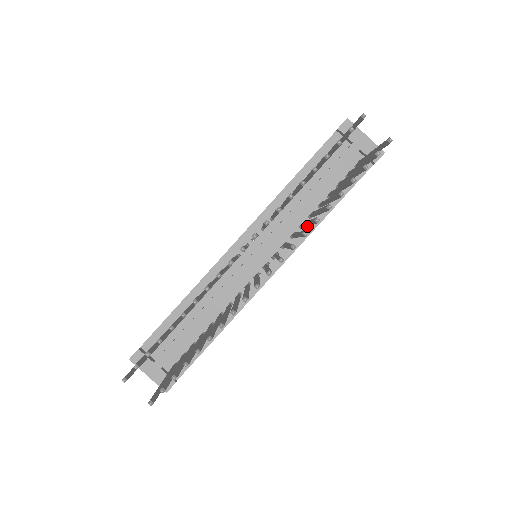
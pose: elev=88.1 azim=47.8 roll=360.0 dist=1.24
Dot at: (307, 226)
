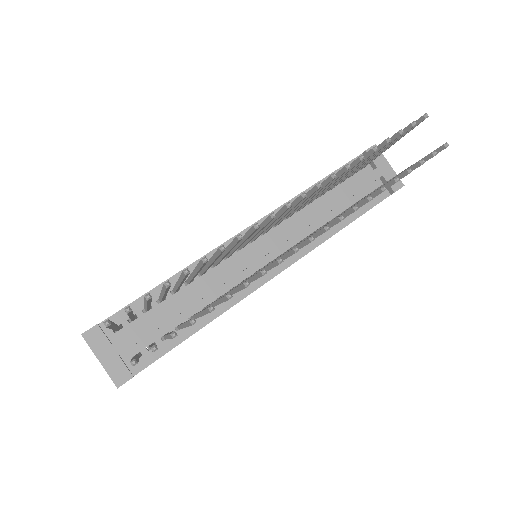
Dot at: occluded
